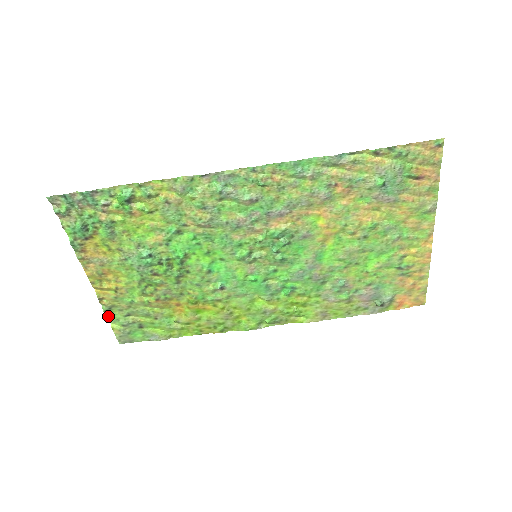
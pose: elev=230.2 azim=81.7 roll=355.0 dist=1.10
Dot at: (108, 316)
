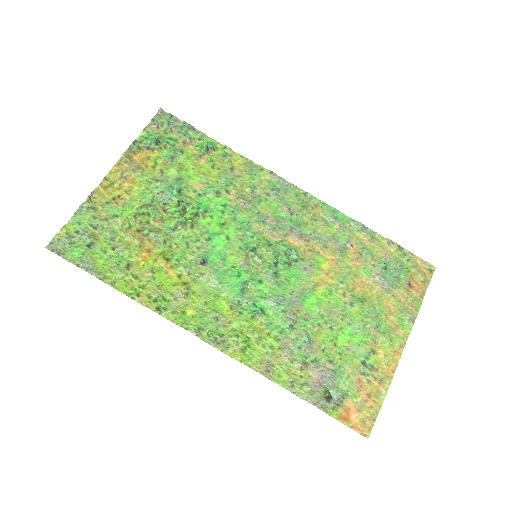
Dot at: (76, 214)
